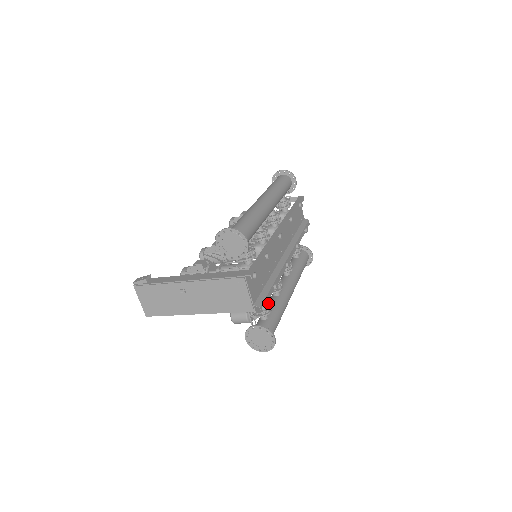
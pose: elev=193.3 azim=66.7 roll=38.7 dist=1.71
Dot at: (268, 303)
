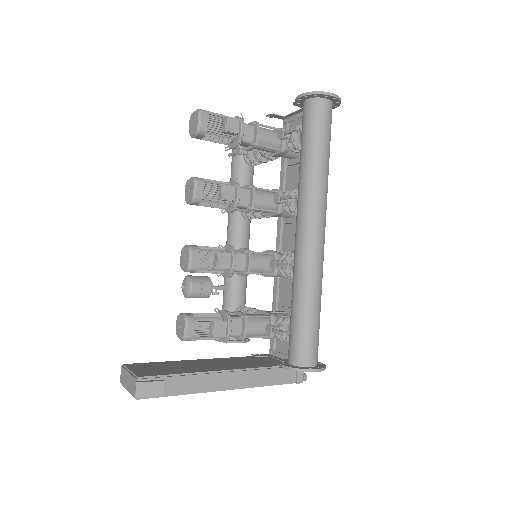
Dot at: occluded
